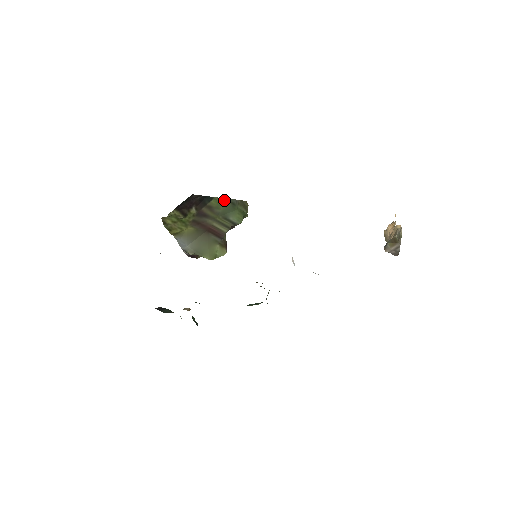
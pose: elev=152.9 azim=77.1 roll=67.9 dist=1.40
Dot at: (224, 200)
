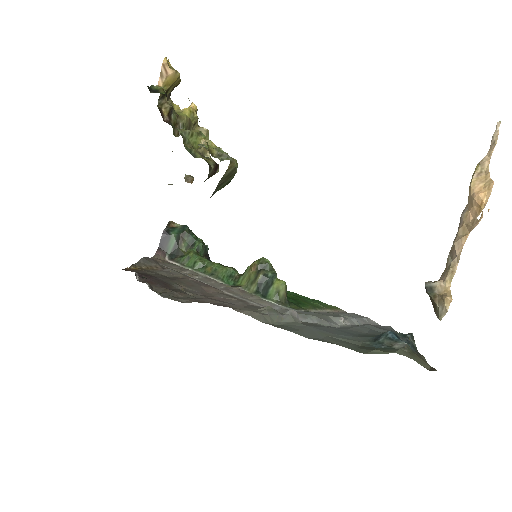
Dot at: occluded
